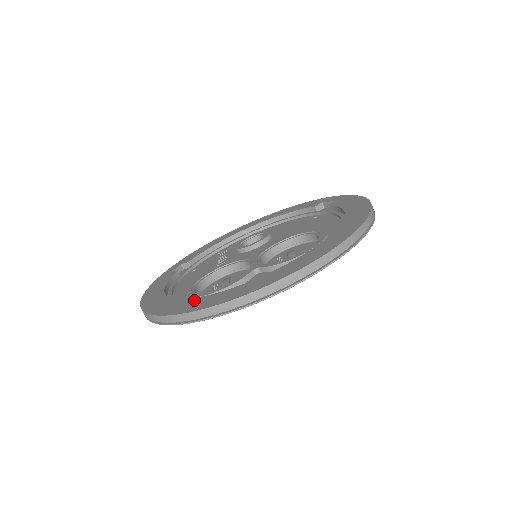
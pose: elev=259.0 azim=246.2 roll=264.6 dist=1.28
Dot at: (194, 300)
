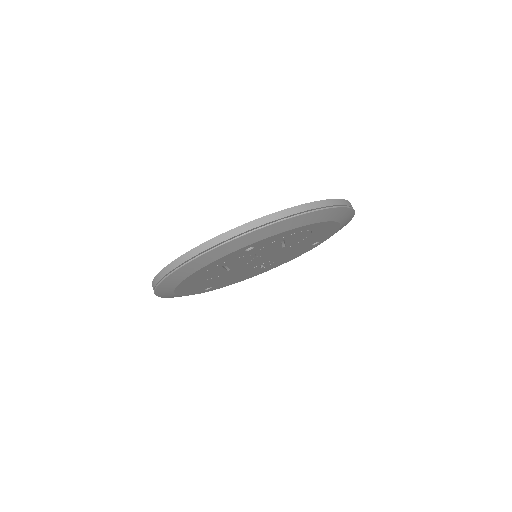
Dot at: occluded
